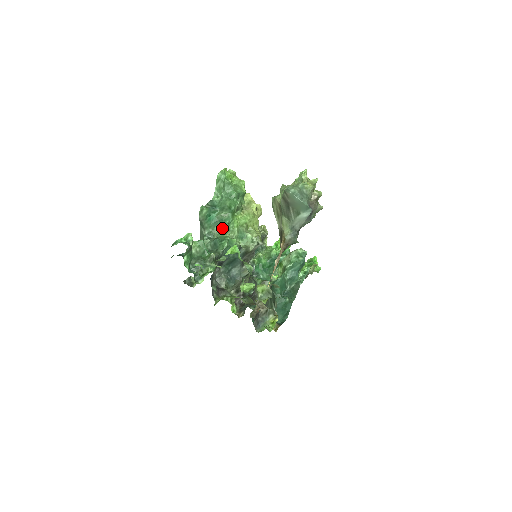
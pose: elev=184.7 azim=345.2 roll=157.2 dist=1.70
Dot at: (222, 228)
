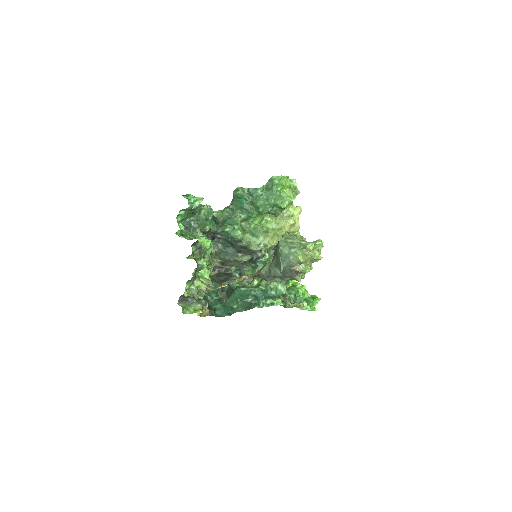
Dot at: (242, 215)
